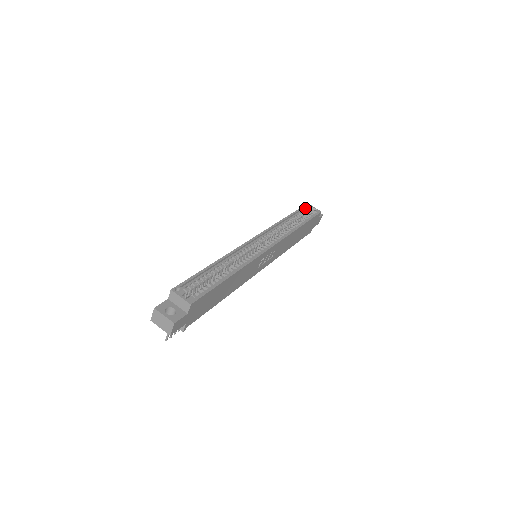
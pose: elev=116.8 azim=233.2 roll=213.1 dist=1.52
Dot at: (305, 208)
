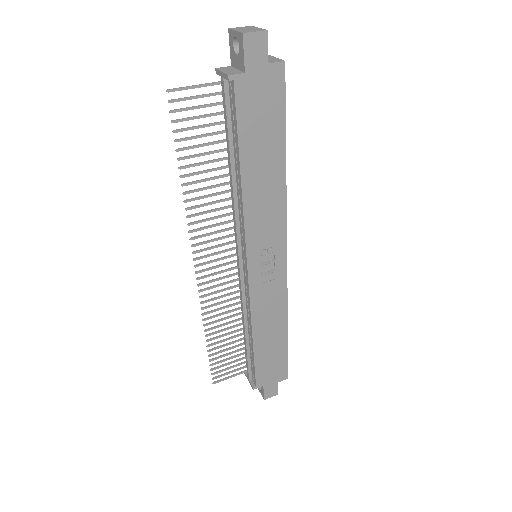
Dot at: occluded
